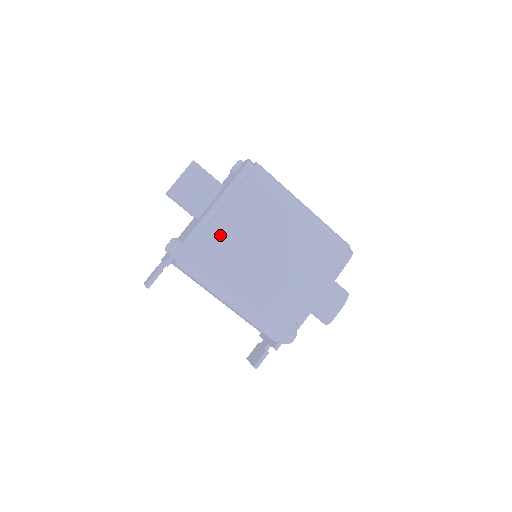
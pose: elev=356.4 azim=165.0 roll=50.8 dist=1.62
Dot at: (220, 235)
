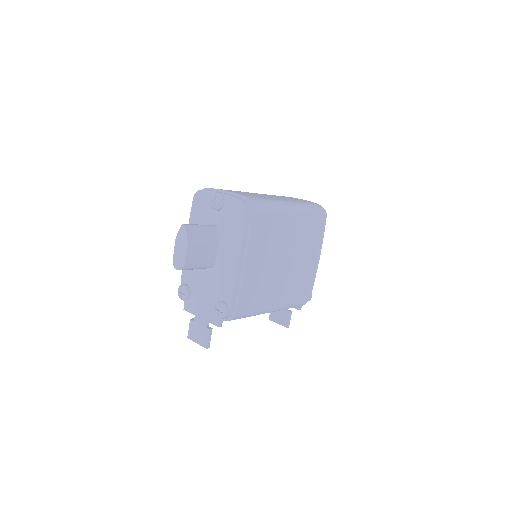
Dot at: (252, 279)
